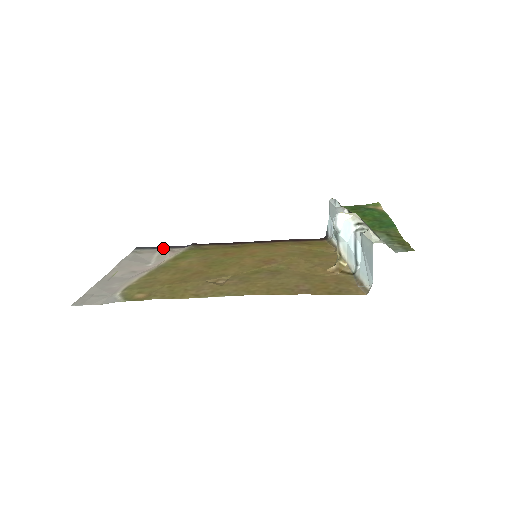
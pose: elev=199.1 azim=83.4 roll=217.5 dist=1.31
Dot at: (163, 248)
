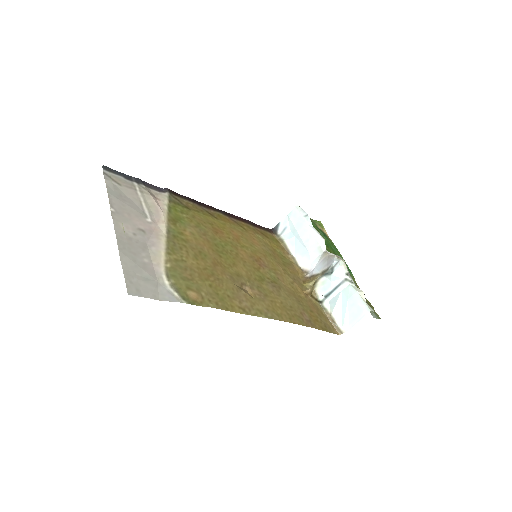
Dot at: (139, 183)
